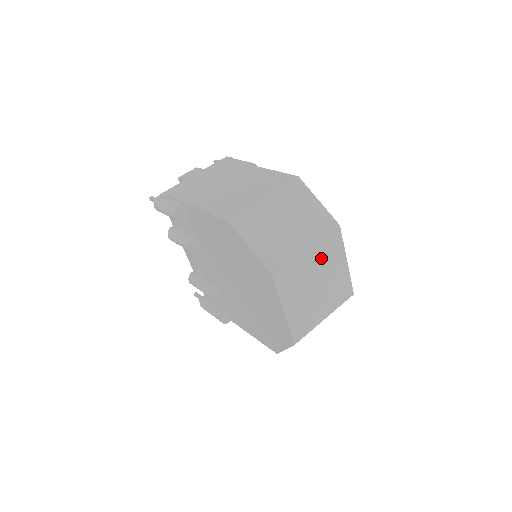
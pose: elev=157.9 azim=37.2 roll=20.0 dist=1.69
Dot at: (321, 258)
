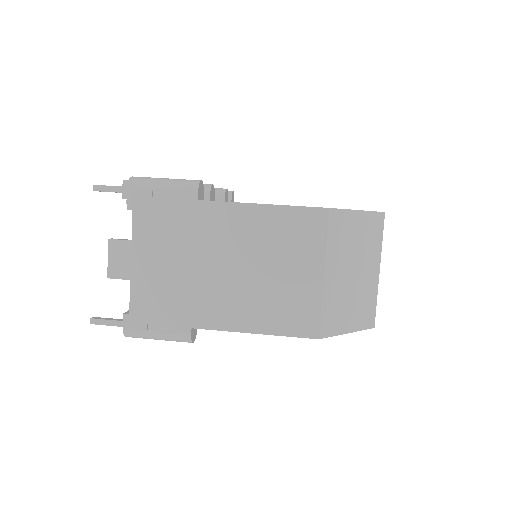
Dot at: occluded
